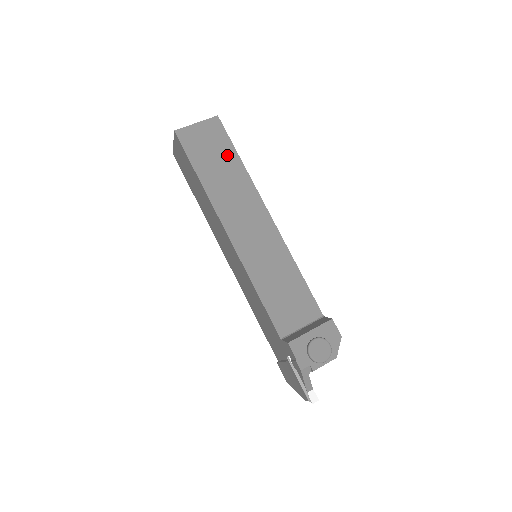
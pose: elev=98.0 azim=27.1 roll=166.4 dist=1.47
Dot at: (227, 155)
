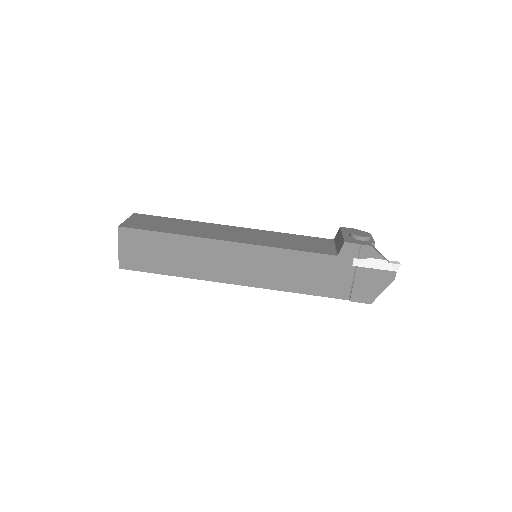
Dot at: (169, 221)
